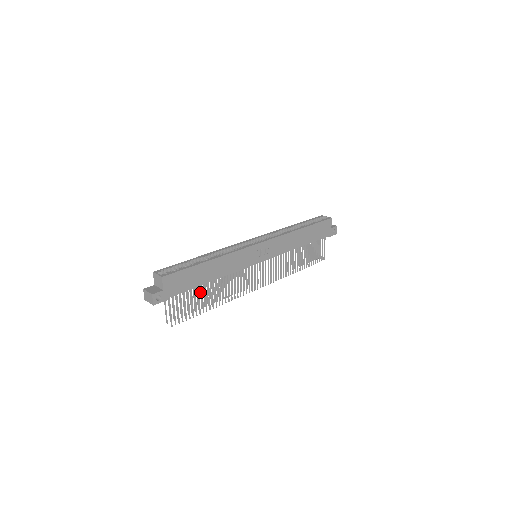
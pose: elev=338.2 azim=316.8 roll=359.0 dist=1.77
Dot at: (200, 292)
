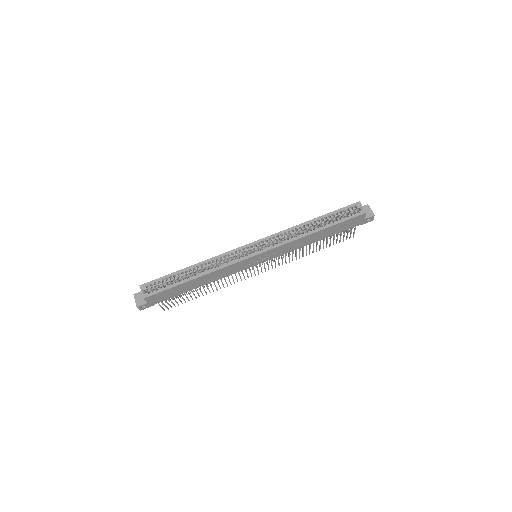
Dot at: occluded
